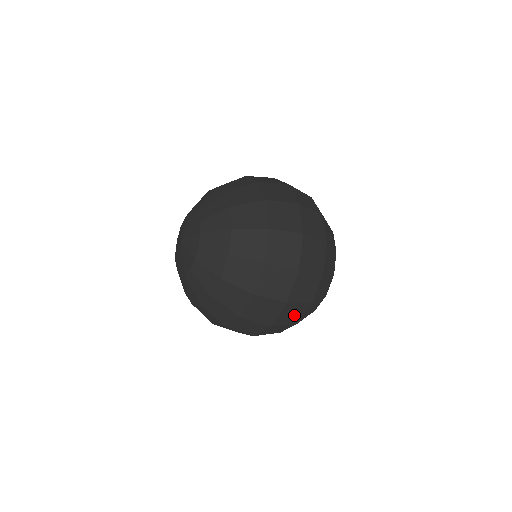
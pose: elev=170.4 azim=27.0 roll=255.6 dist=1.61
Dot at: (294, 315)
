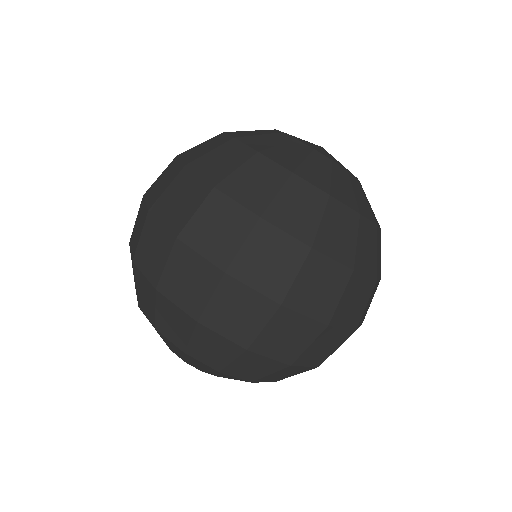
Dot at: occluded
